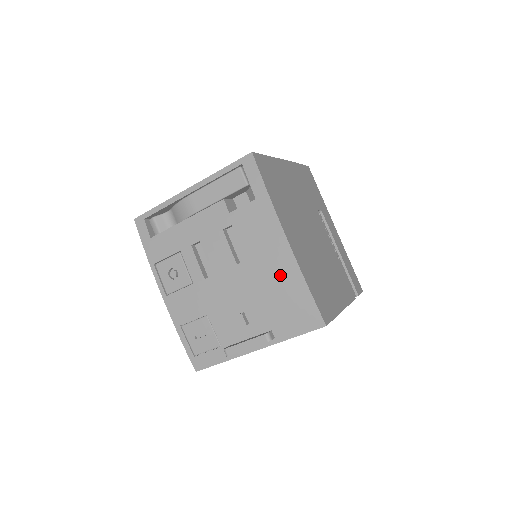
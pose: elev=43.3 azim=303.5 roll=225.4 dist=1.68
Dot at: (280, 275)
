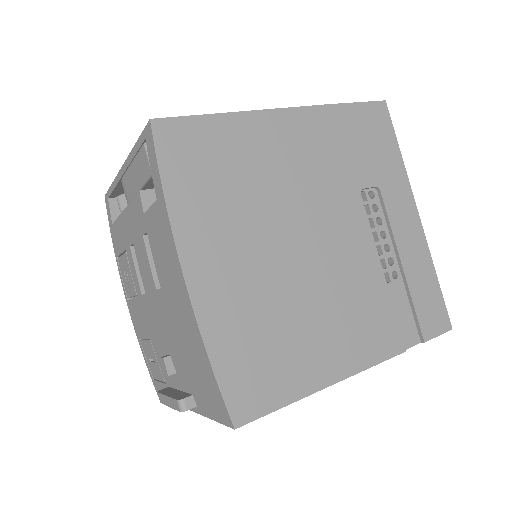
Dot at: (185, 326)
